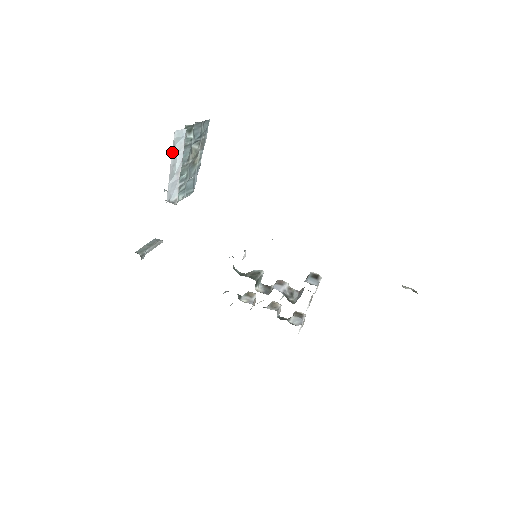
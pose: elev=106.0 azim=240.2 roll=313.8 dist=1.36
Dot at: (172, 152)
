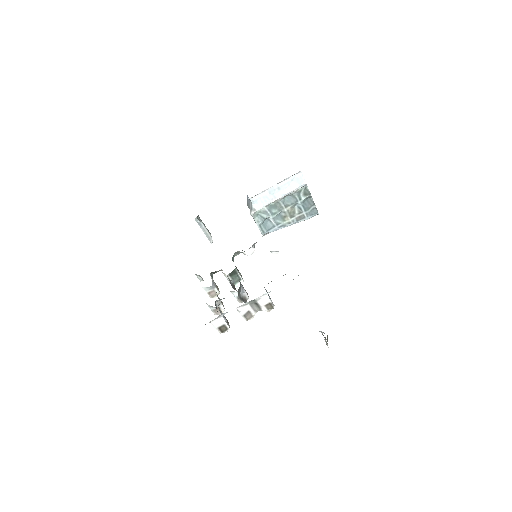
Dot at: (287, 180)
